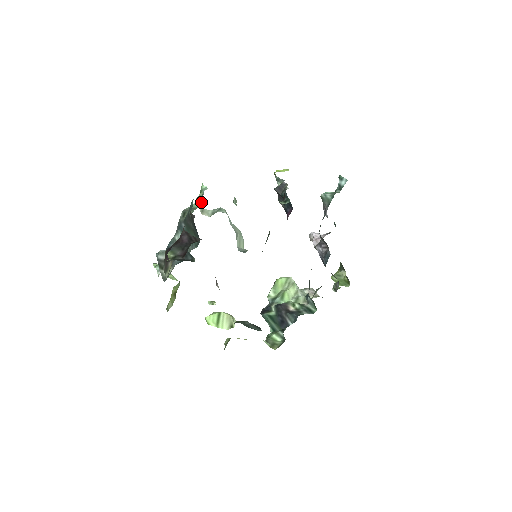
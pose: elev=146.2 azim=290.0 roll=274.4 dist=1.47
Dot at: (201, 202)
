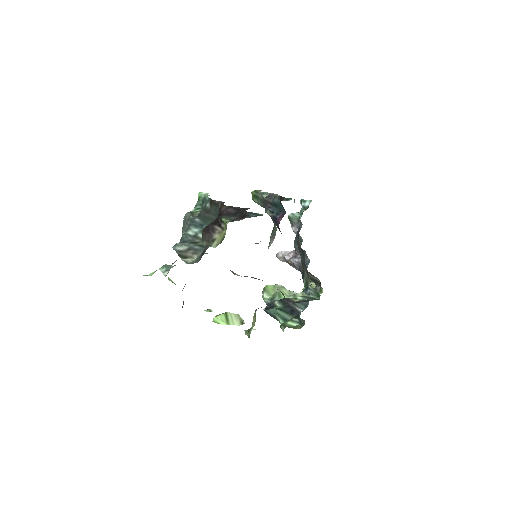
Dot at: occluded
